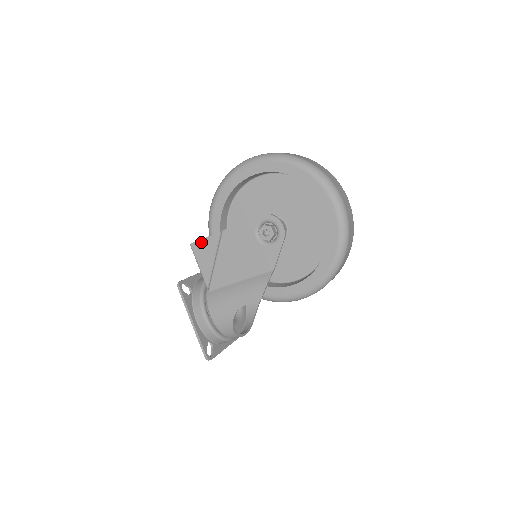
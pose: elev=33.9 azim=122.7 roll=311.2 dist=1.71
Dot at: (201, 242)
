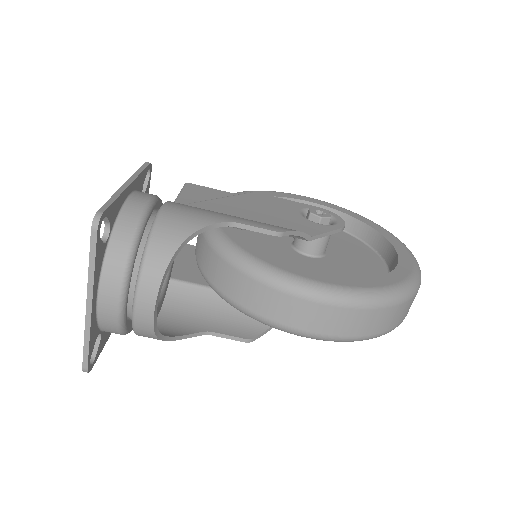
Dot at: (206, 188)
